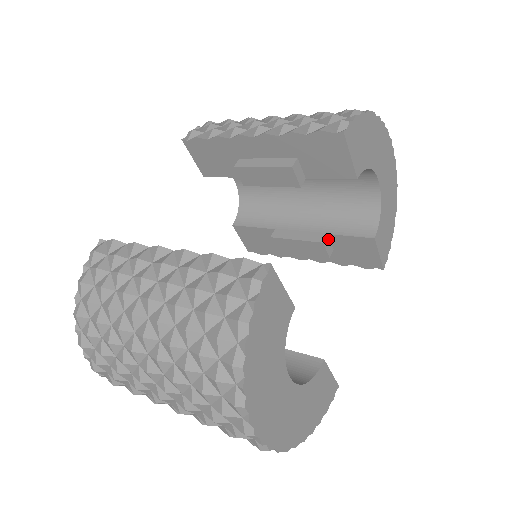
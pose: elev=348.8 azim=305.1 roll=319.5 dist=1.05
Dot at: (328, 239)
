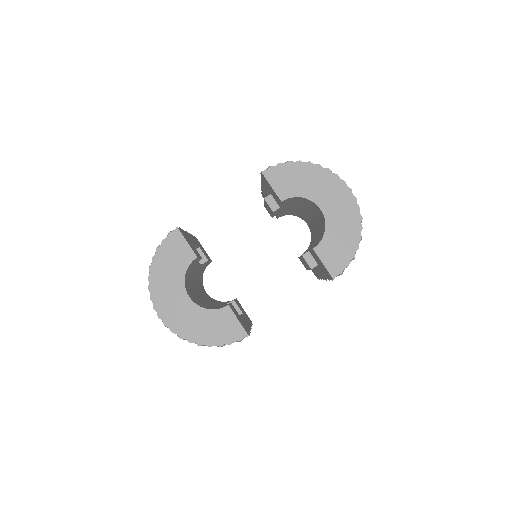
Dot at: (310, 255)
